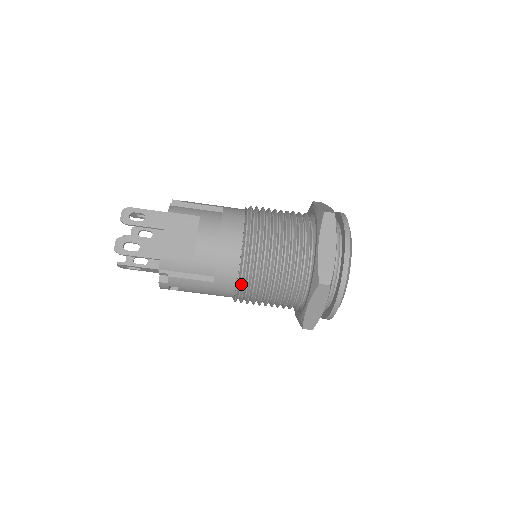
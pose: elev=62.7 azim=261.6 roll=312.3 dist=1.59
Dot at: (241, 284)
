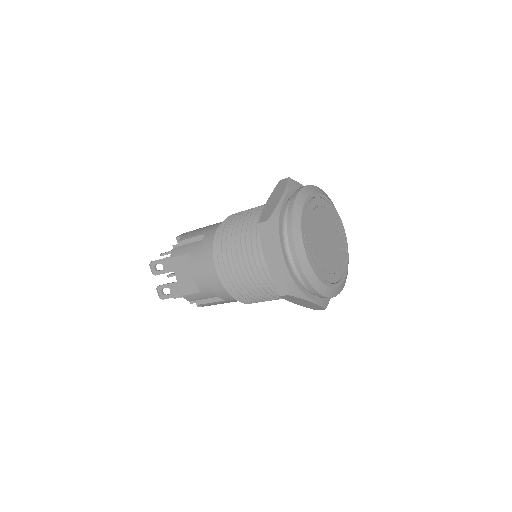
Dot at: (242, 298)
